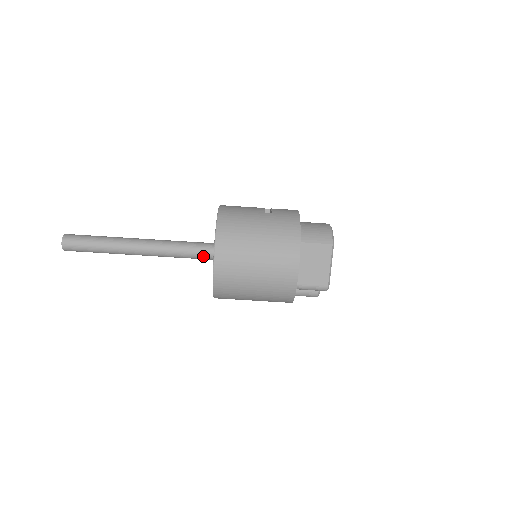
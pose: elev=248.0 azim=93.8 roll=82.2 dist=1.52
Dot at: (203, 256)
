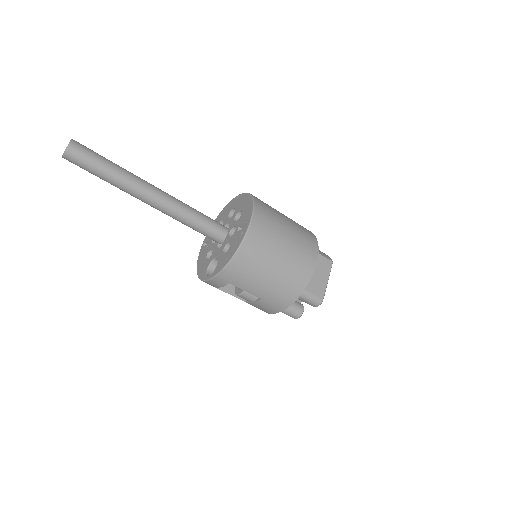
Dot at: (214, 231)
